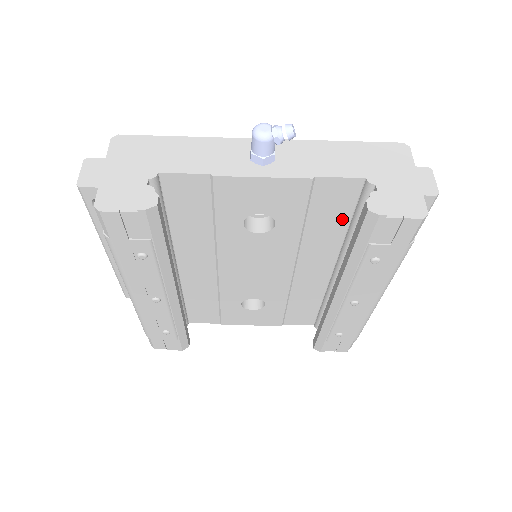
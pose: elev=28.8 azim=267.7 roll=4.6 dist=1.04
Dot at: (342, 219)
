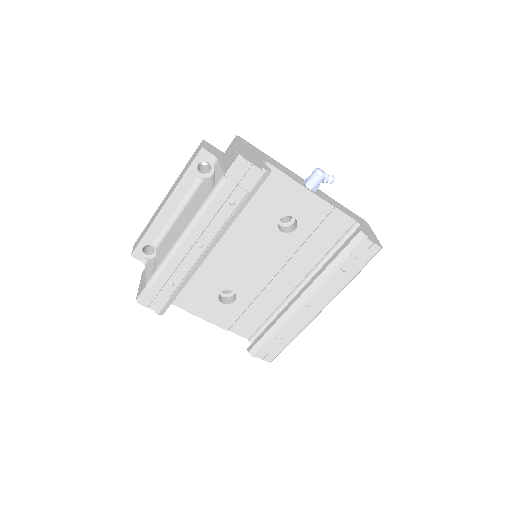
Dot at: (328, 244)
